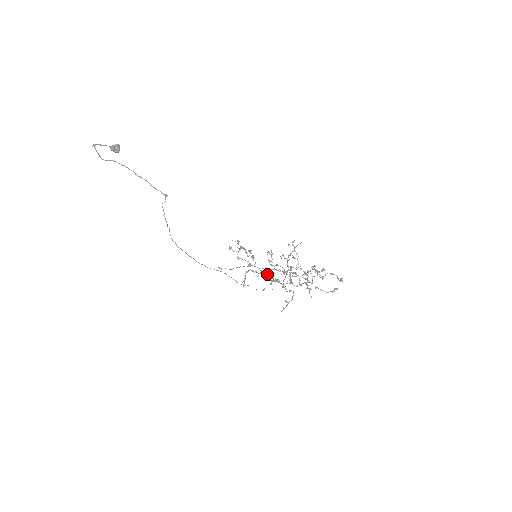
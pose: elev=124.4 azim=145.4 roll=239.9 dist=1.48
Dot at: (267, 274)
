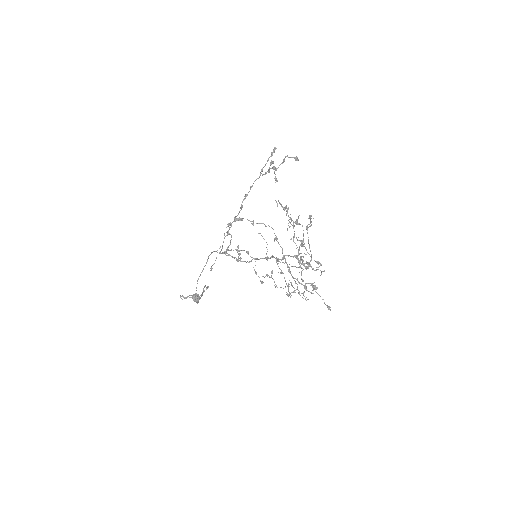
Dot at: occluded
